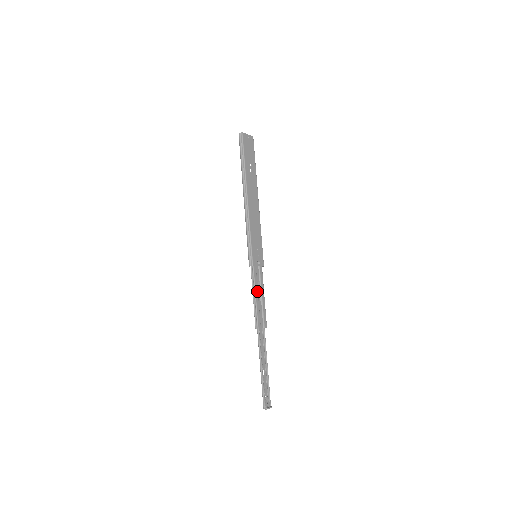
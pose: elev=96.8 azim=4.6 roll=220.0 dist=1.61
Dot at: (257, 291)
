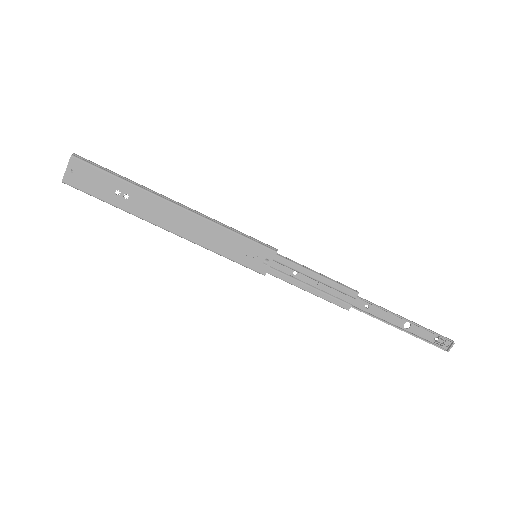
Dot at: (302, 284)
